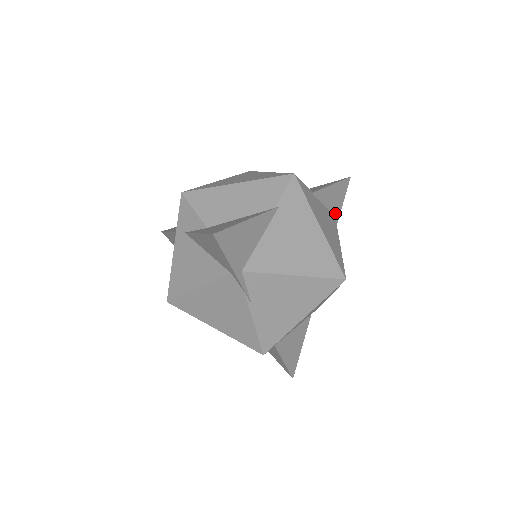
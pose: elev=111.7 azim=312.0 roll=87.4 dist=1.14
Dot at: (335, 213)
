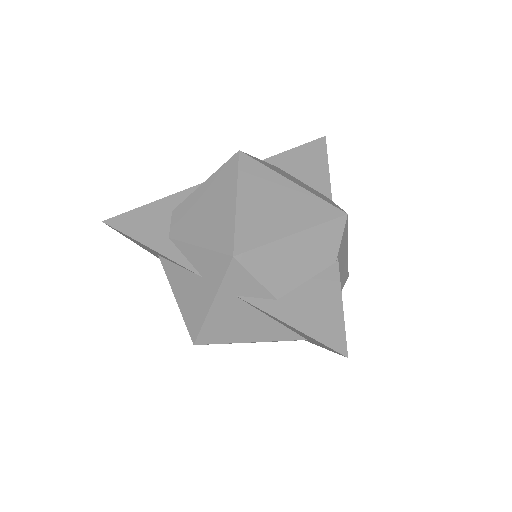
Dot at: occluded
